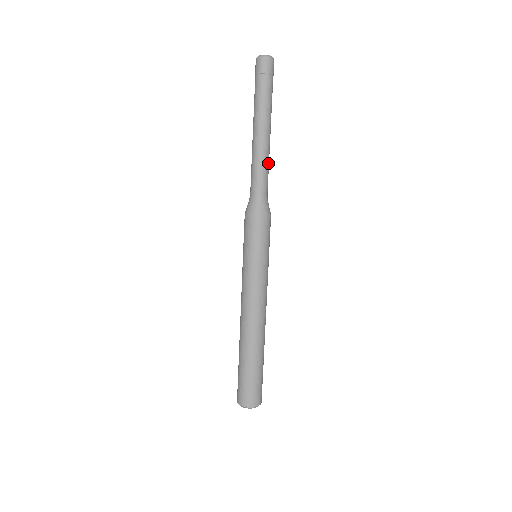
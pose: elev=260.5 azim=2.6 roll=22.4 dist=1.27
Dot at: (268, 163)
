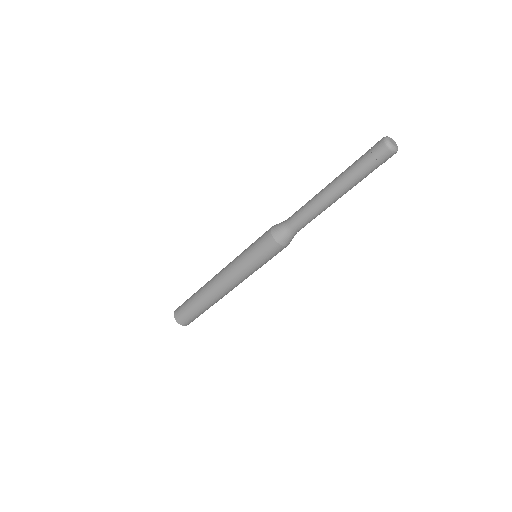
Dot at: occluded
